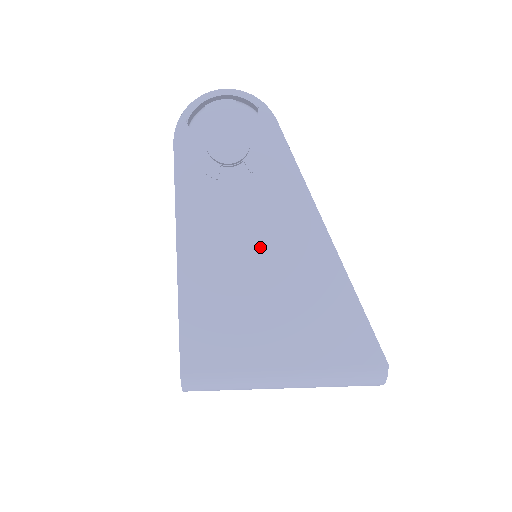
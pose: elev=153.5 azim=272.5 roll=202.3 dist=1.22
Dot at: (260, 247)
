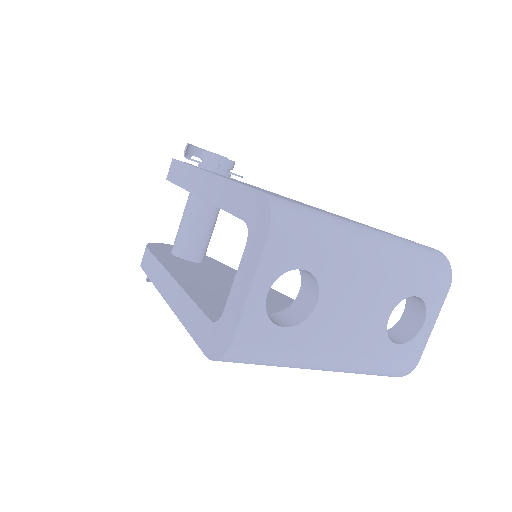
Dot at: occluded
